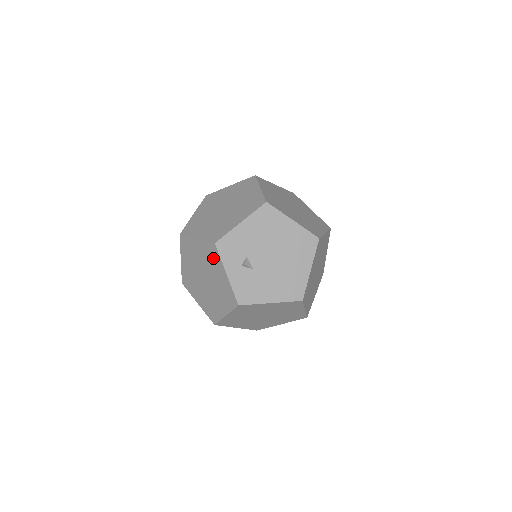
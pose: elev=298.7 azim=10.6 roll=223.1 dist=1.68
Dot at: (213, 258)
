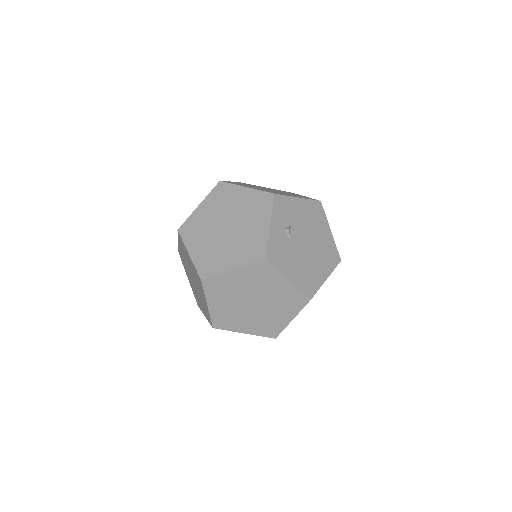
Dot at: (260, 207)
